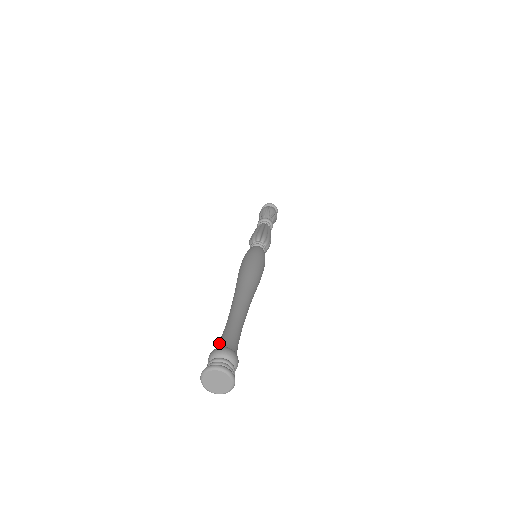
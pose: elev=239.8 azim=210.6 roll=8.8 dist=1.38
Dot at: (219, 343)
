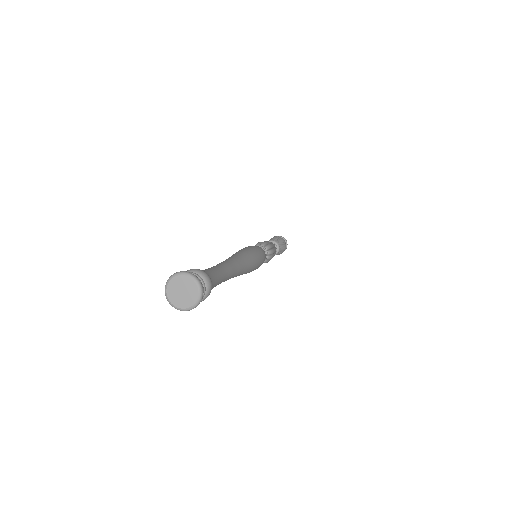
Dot at: occluded
